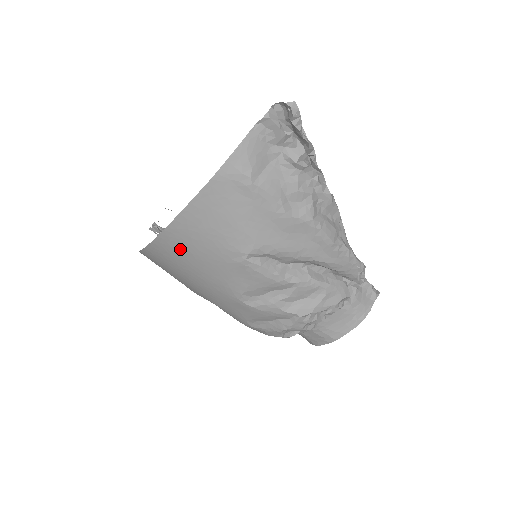
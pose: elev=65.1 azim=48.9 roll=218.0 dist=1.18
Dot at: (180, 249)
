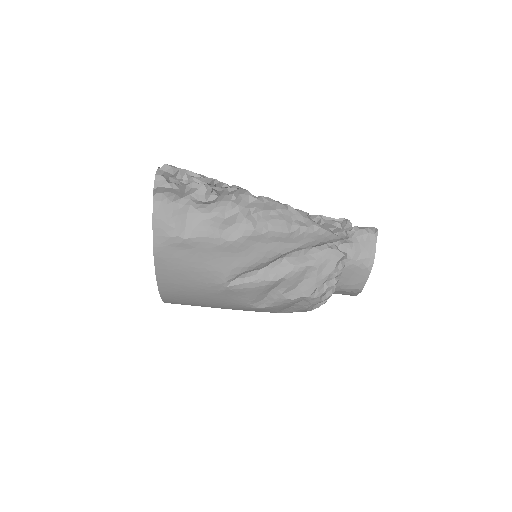
Dot at: (182, 299)
